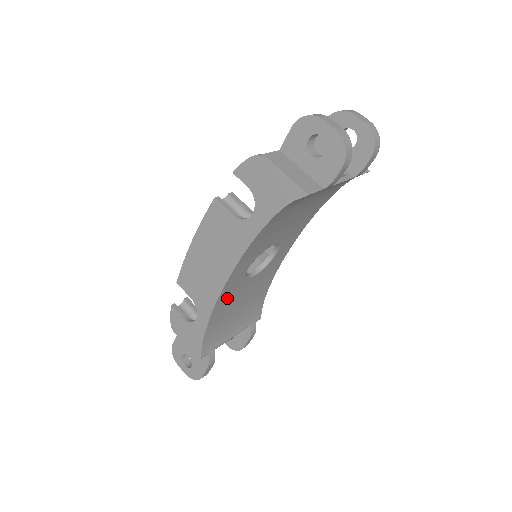
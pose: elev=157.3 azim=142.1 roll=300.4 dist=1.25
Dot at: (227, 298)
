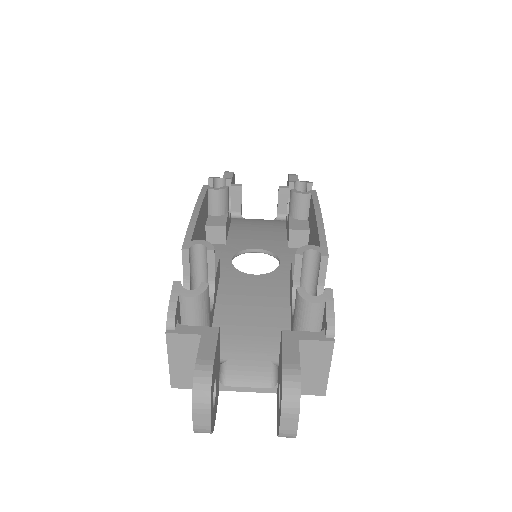
Dot at: occluded
